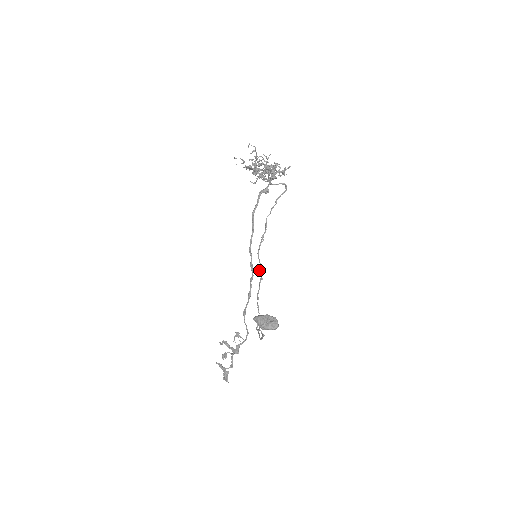
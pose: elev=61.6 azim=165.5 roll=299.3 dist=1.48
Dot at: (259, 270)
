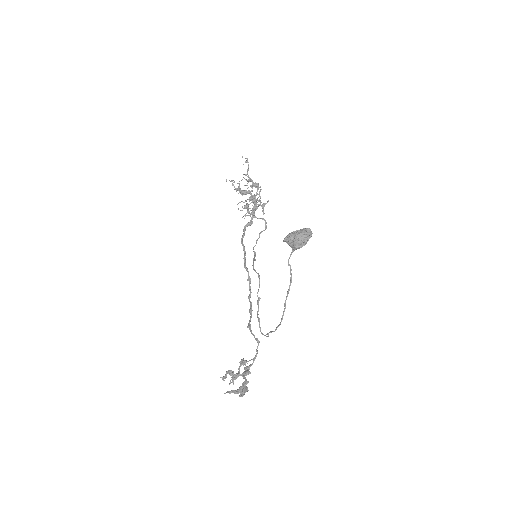
Dot at: occluded
